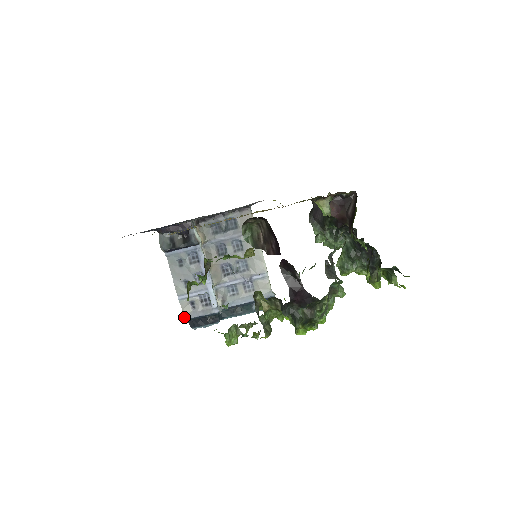
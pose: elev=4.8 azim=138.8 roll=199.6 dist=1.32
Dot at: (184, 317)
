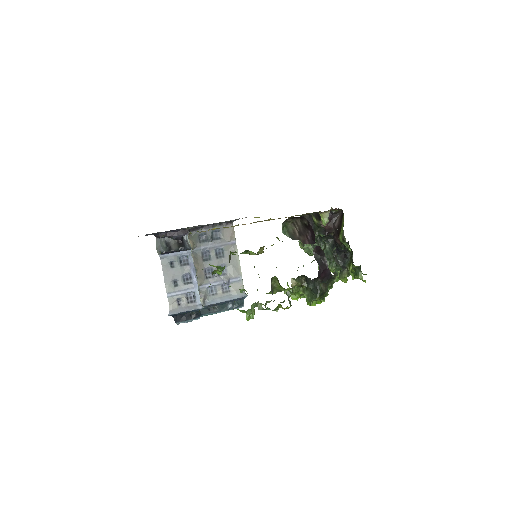
Dot at: (171, 312)
